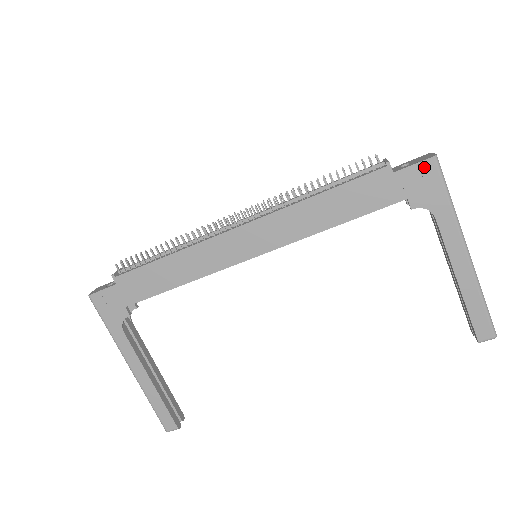
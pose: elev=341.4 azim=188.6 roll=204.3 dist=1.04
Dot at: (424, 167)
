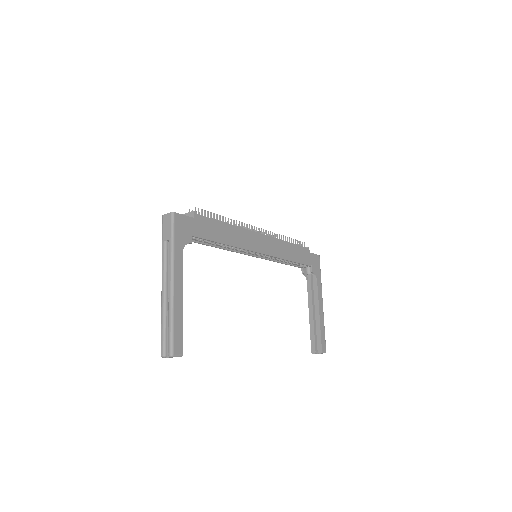
Dot at: (317, 257)
